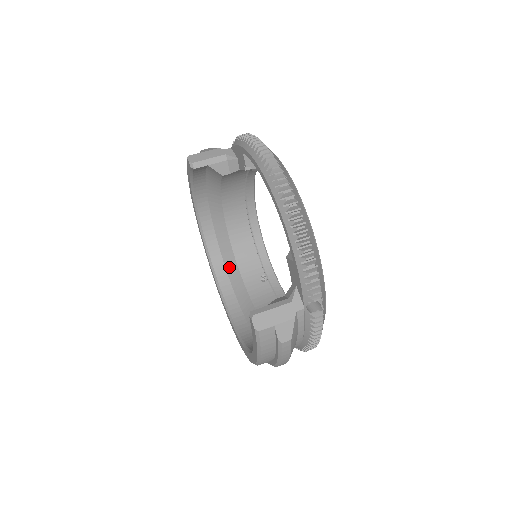
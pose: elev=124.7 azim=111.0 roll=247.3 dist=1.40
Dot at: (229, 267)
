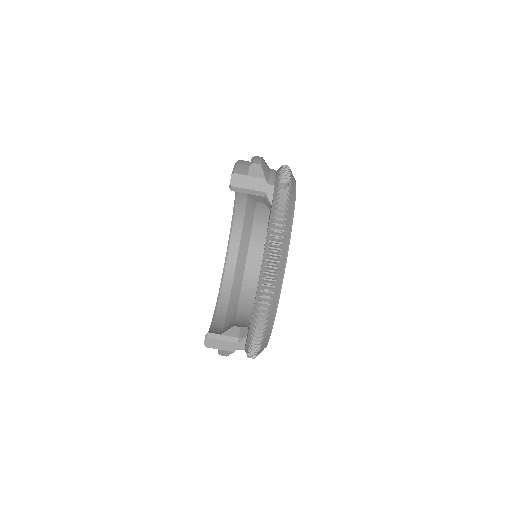
Dot at: (247, 219)
